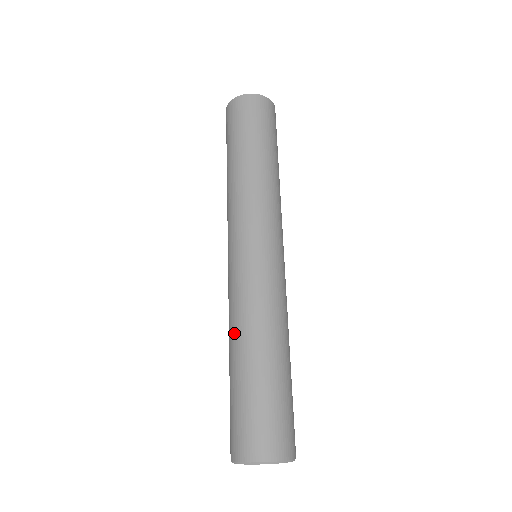
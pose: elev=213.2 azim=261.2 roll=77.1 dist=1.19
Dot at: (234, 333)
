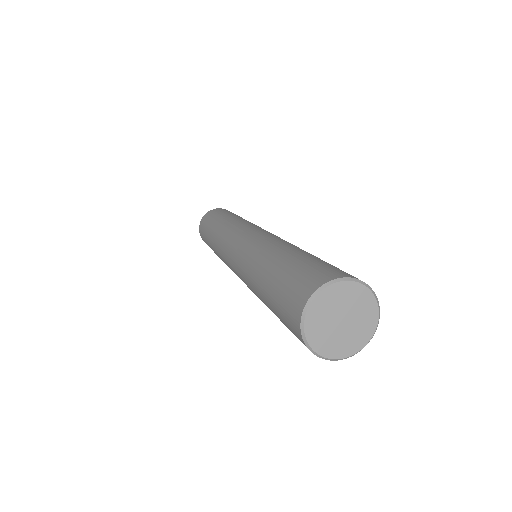
Dot at: (276, 245)
